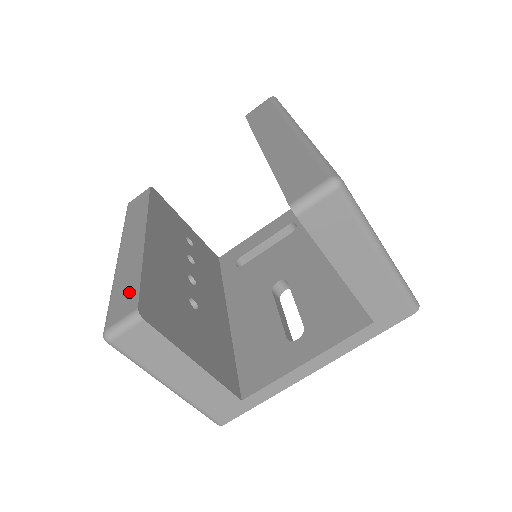
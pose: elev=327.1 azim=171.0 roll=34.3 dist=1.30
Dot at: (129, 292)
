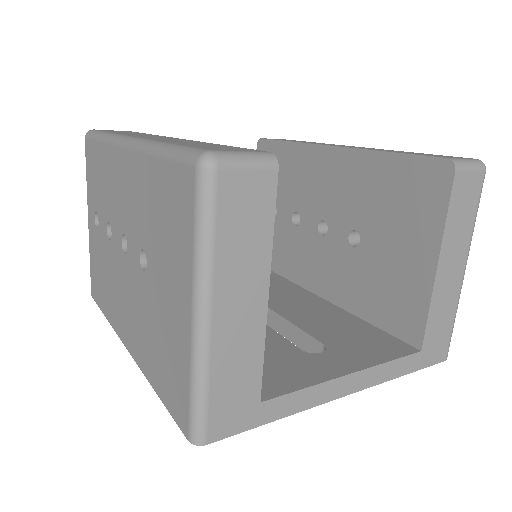
Dot at: (222, 146)
